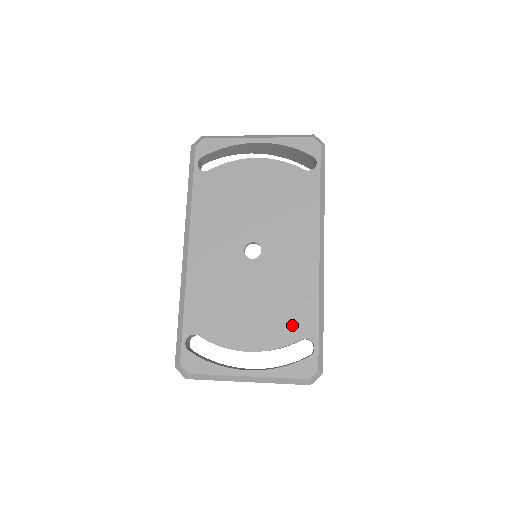
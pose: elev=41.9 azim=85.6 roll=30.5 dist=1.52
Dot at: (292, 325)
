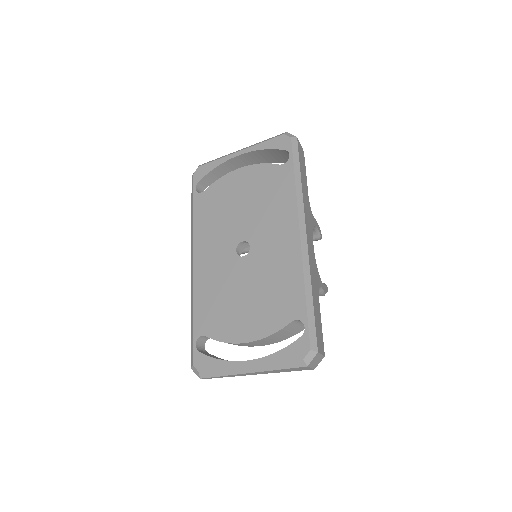
Dot at: (282, 309)
